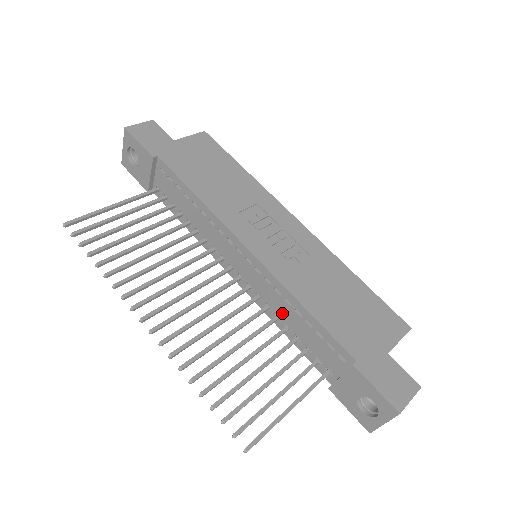
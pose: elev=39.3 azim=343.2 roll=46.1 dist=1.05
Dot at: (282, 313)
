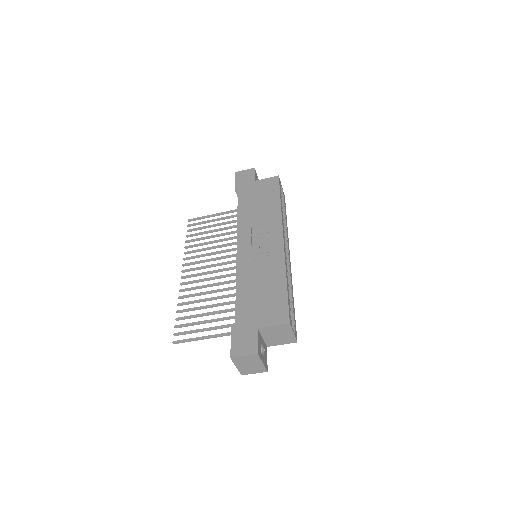
Dot at: occluded
